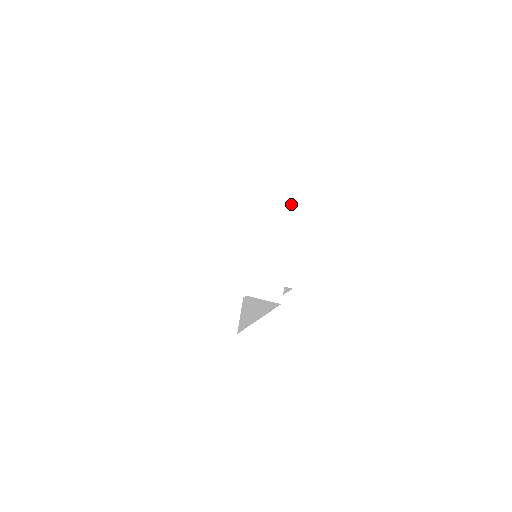
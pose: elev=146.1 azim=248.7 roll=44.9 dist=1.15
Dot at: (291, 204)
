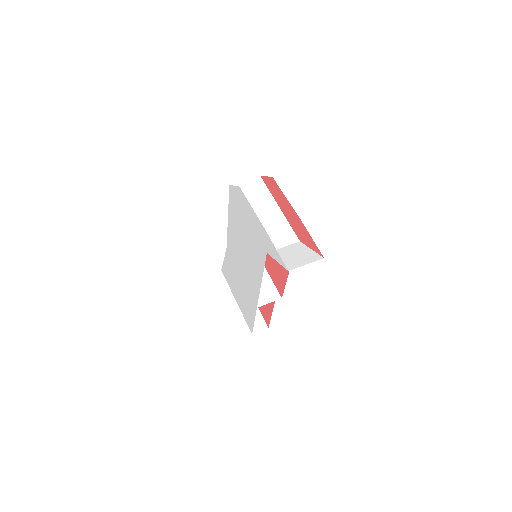
Dot at: occluded
